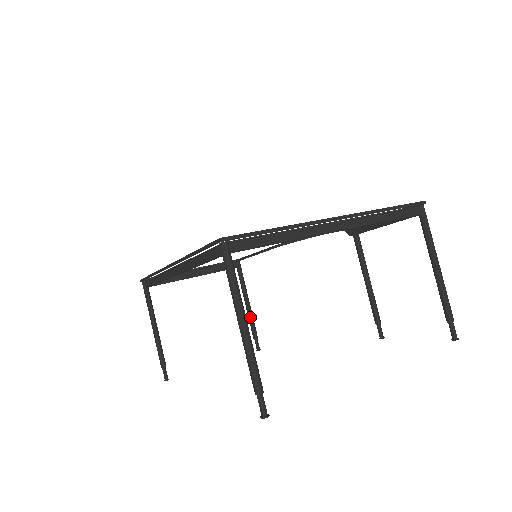
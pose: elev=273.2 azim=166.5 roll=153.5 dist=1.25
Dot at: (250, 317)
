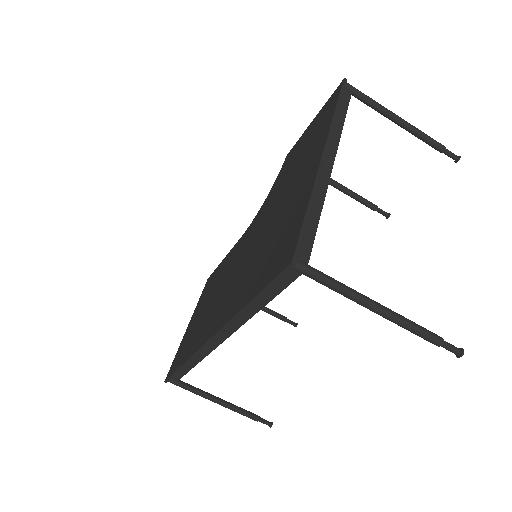
Dot at: (265, 310)
